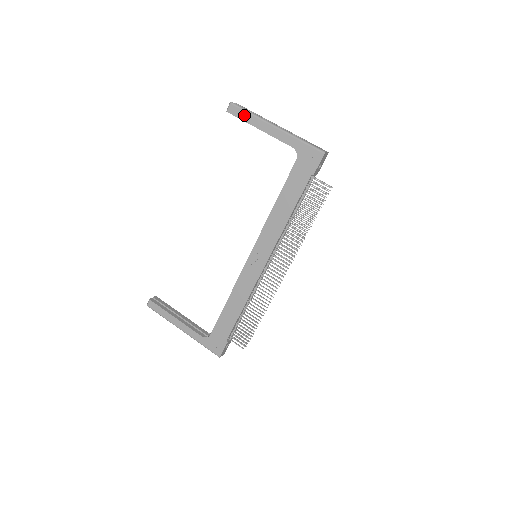
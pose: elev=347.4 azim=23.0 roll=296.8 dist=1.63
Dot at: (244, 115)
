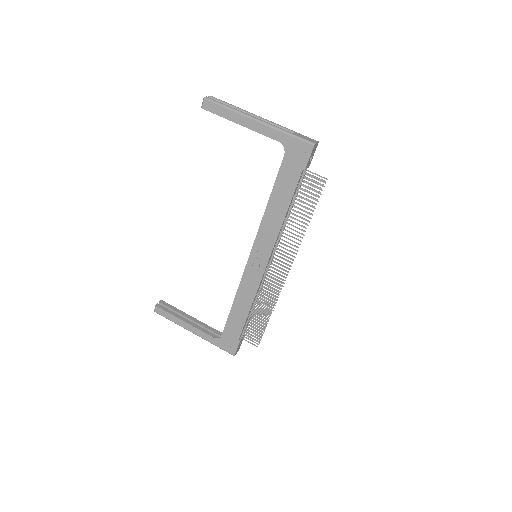
Dot at: (221, 110)
